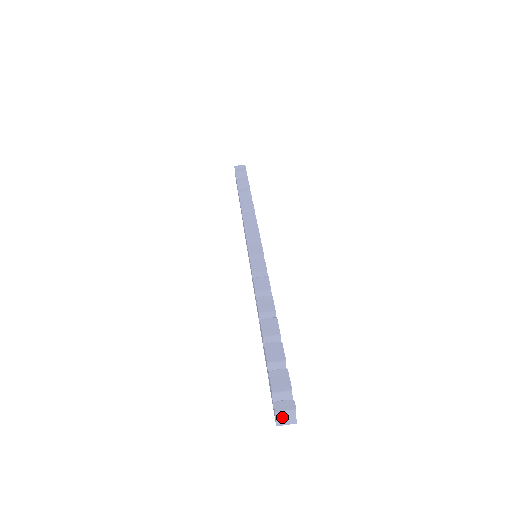
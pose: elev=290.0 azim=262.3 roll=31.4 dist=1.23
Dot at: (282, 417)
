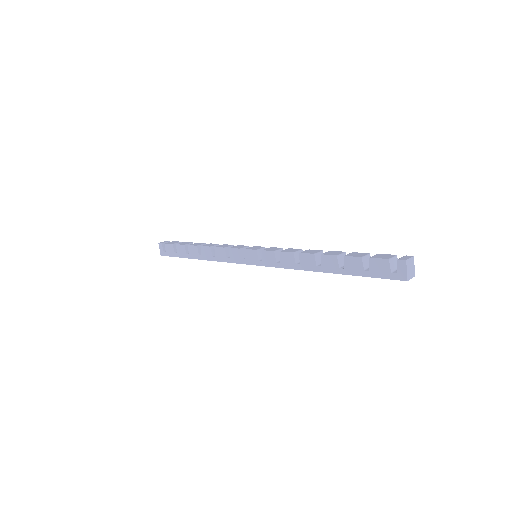
Dot at: (409, 268)
